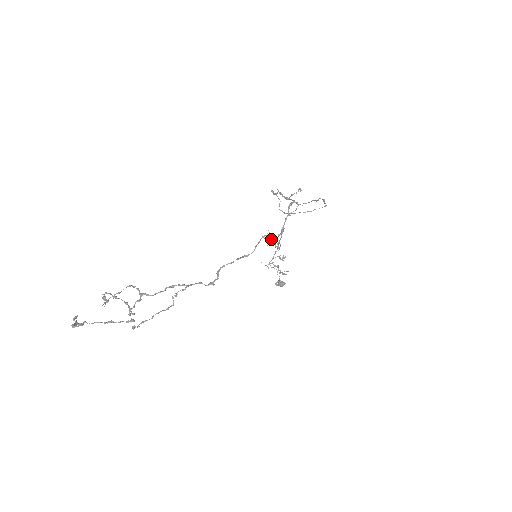
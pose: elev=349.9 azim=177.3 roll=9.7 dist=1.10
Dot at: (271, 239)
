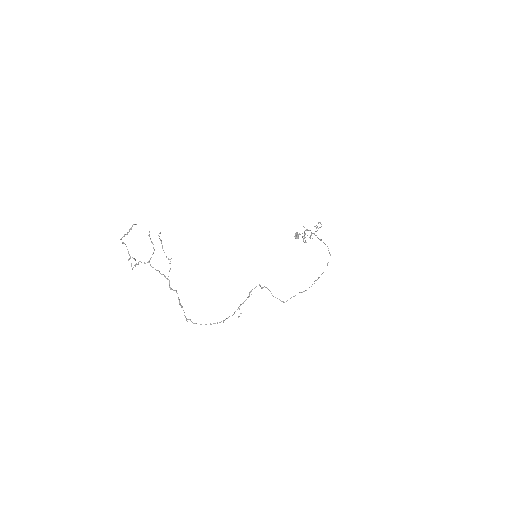
Dot at: (318, 228)
